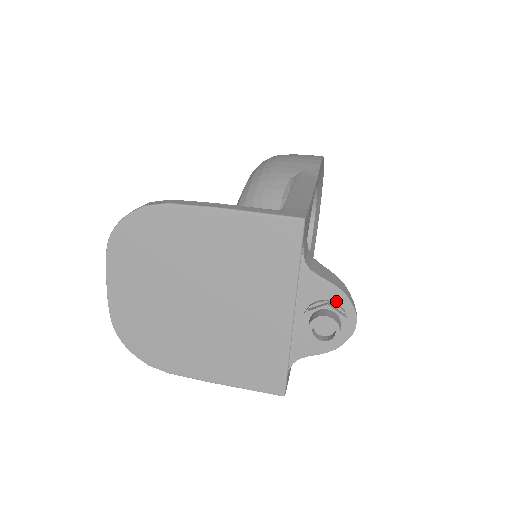
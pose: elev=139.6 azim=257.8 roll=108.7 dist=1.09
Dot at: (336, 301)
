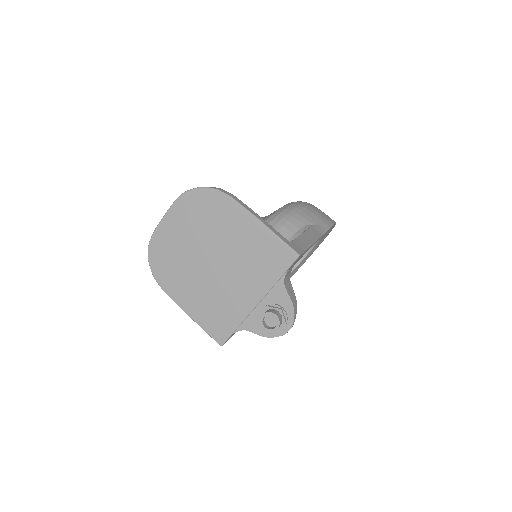
Dot at: (287, 311)
